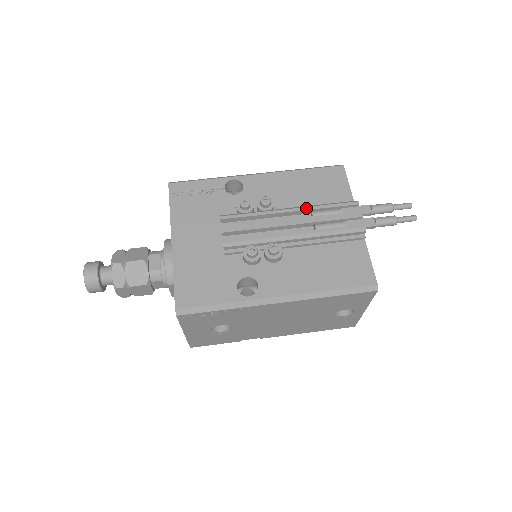
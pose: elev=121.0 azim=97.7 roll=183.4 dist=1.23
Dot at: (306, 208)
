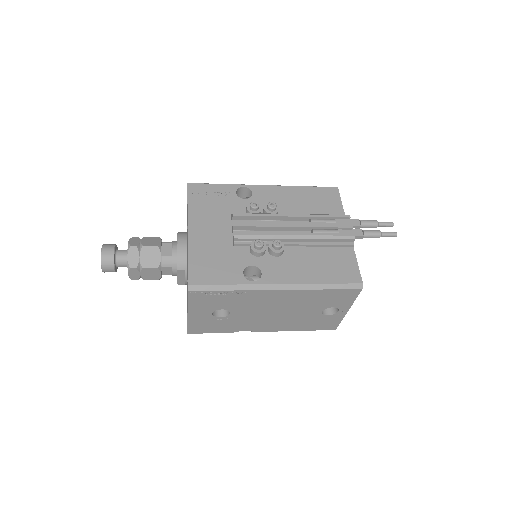
Dot at: (306, 215)
